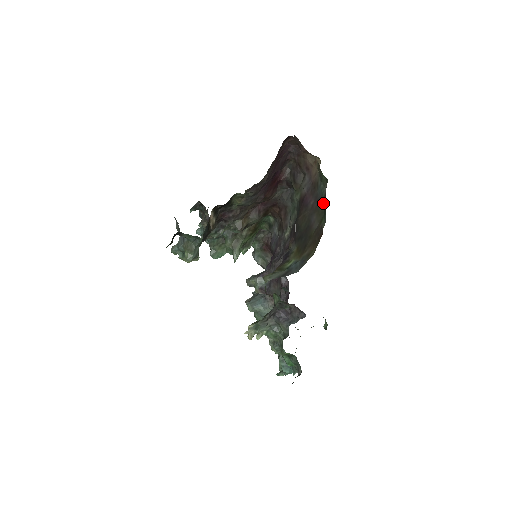
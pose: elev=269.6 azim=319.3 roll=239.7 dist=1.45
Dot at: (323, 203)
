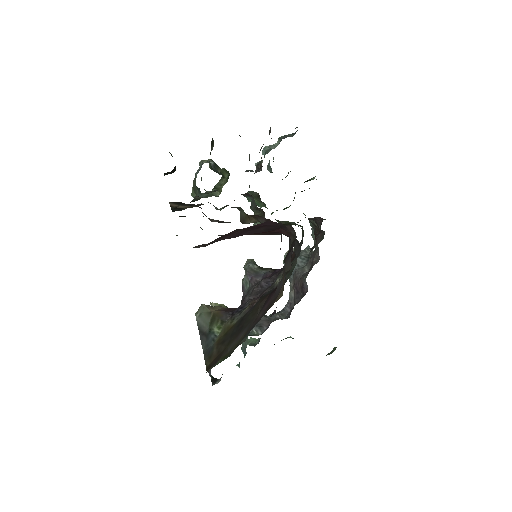
Dot at: occluded
